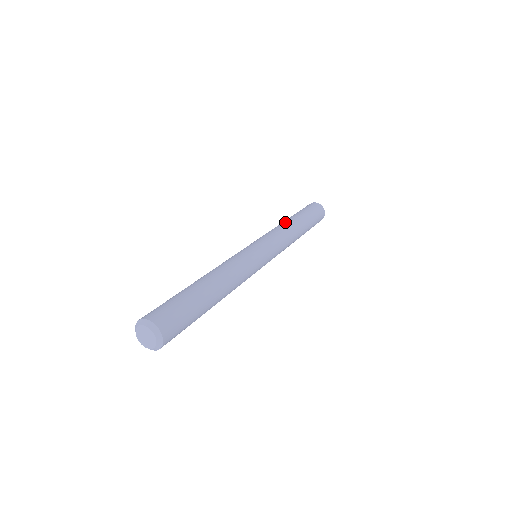
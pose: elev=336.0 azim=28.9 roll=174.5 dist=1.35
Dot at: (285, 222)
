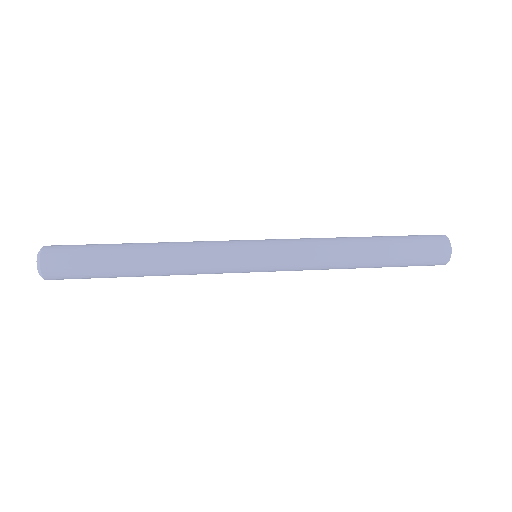
Dot at: (344, 237)
